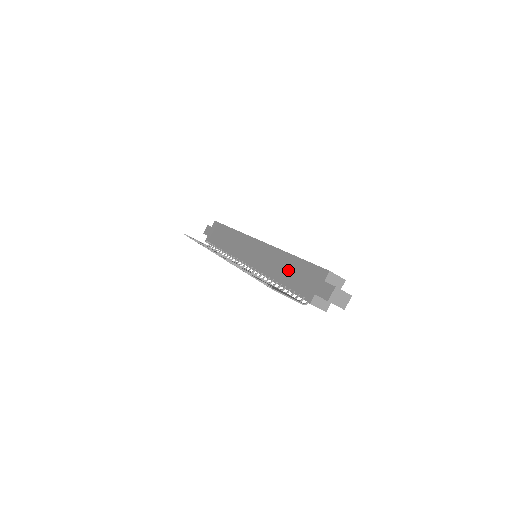
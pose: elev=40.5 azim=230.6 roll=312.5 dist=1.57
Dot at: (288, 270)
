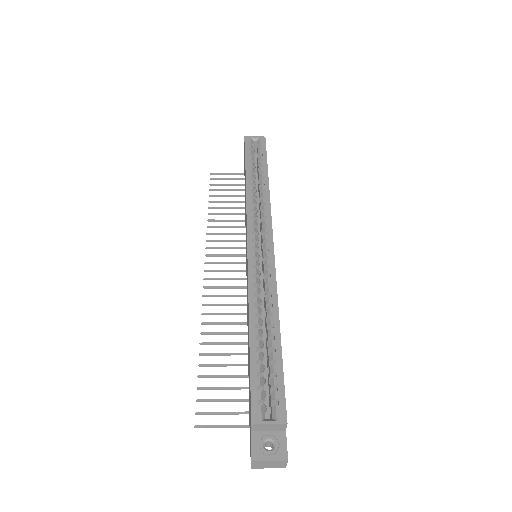
Dot at: (248, 348)
